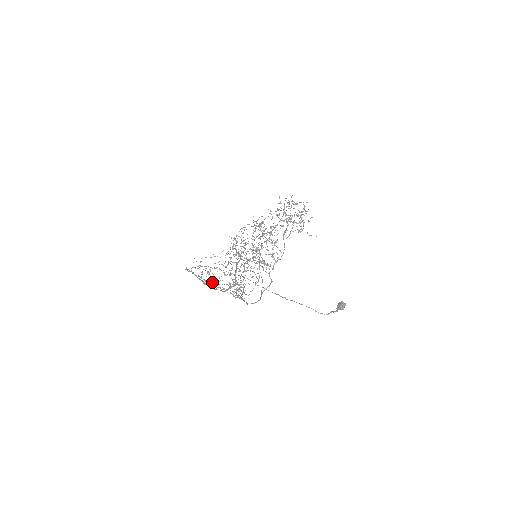
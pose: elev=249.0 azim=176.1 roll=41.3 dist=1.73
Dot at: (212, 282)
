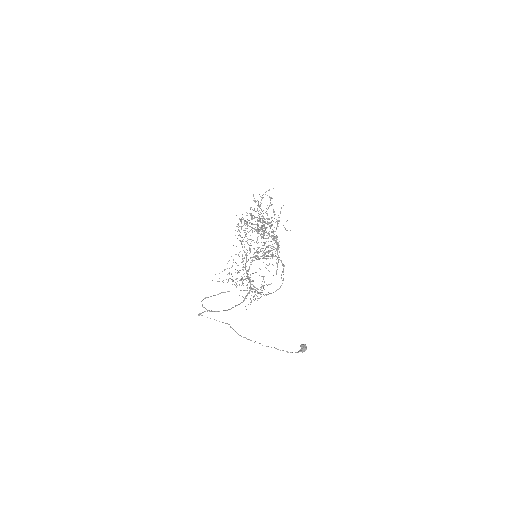
Dot at: (236, 287)
